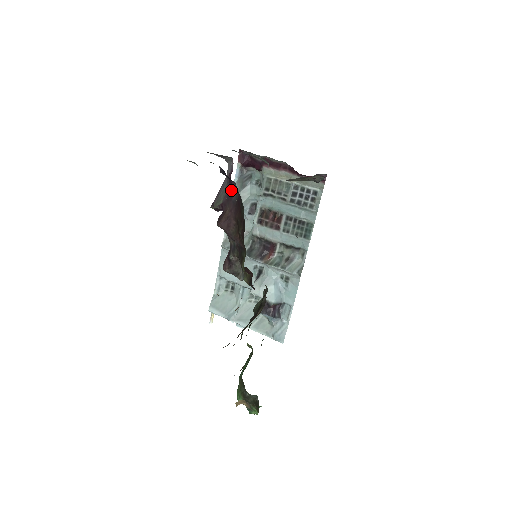
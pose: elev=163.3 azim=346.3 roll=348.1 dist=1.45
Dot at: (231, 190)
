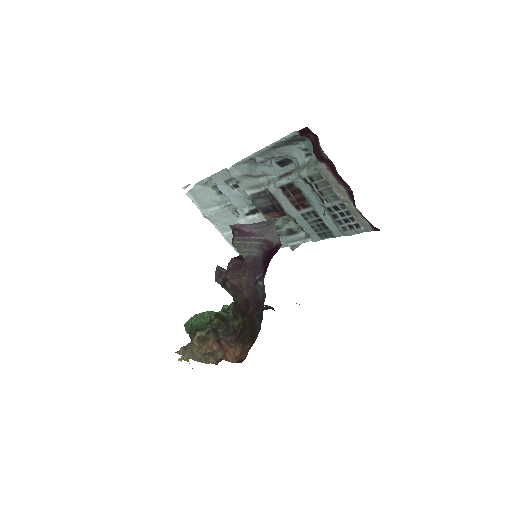
Dot at: (259, 269)
